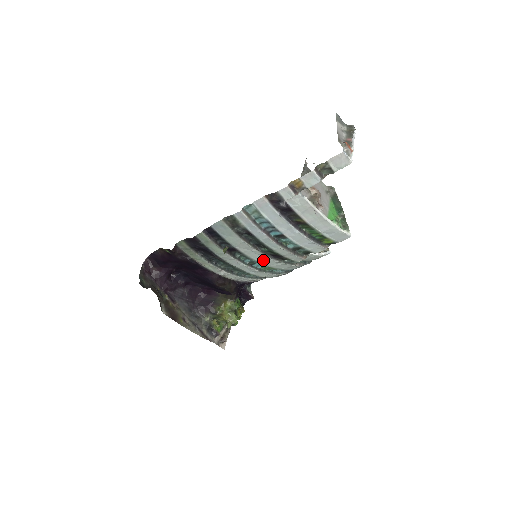
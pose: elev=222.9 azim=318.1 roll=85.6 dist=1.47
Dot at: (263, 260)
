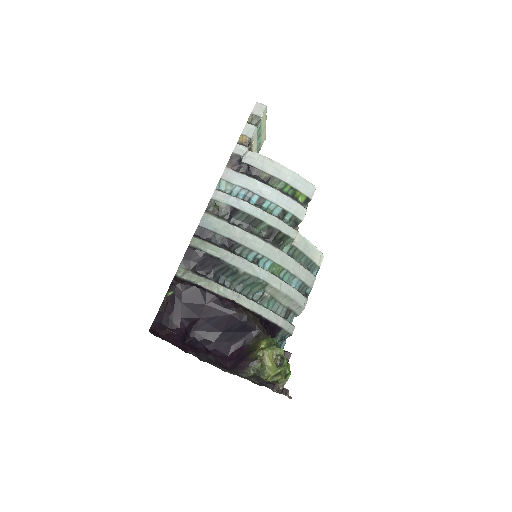
Dot at: (263, 249)
